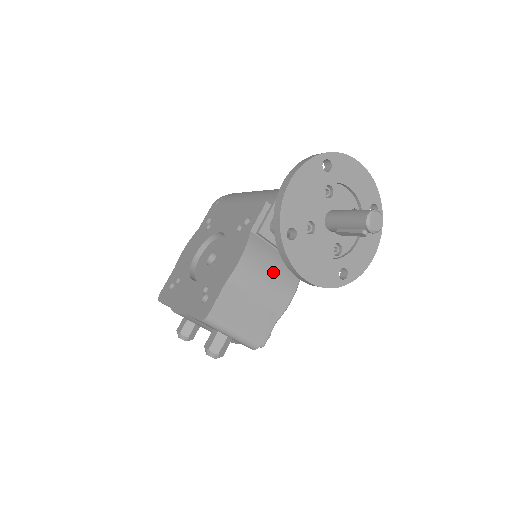
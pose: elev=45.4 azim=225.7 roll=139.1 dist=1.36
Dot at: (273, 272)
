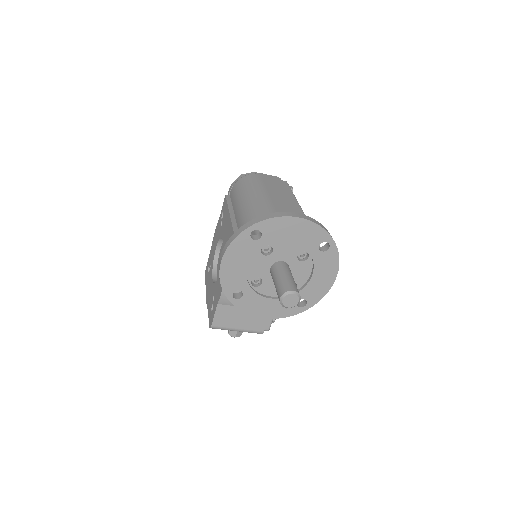
Dot at: occluded
